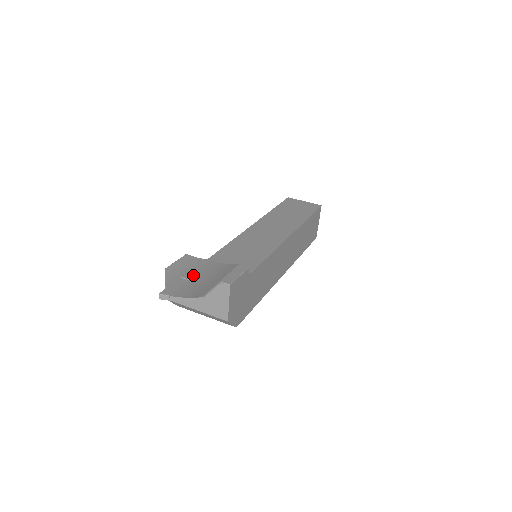
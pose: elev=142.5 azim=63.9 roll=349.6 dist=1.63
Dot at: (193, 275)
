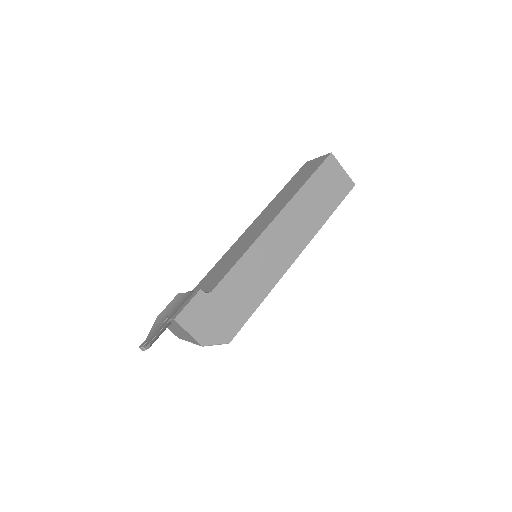
Dot at: (169, 316)
